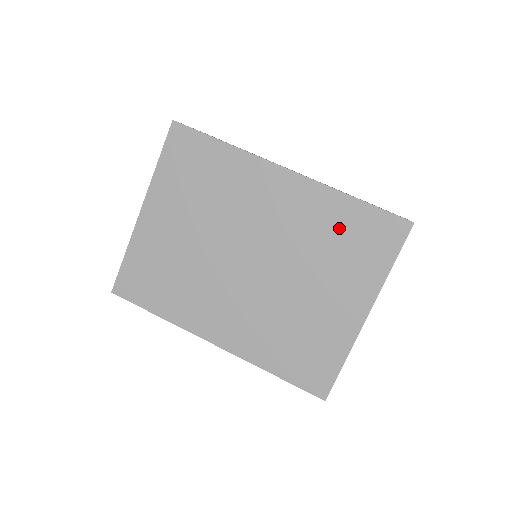
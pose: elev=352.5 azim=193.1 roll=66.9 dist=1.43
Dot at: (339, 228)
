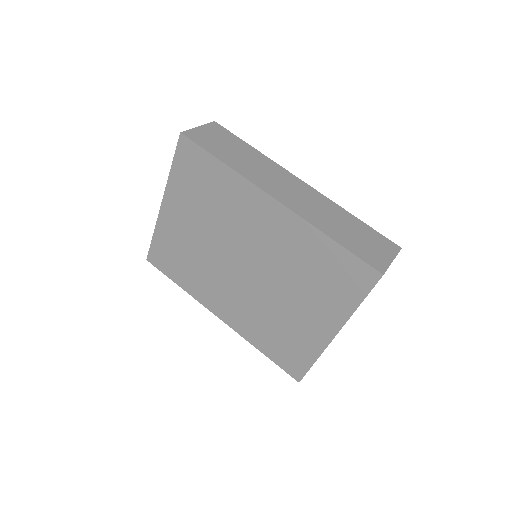
Dot at: (317, 261)
